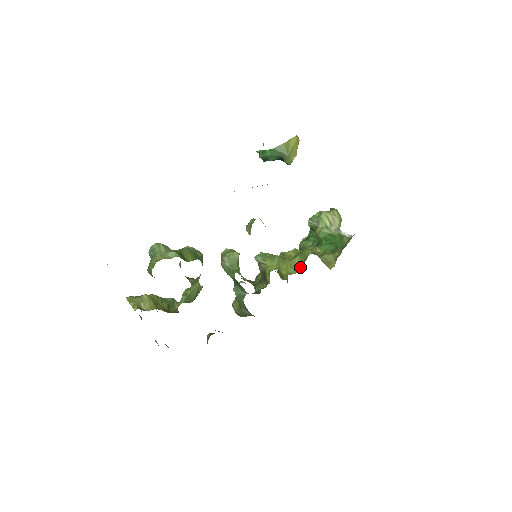
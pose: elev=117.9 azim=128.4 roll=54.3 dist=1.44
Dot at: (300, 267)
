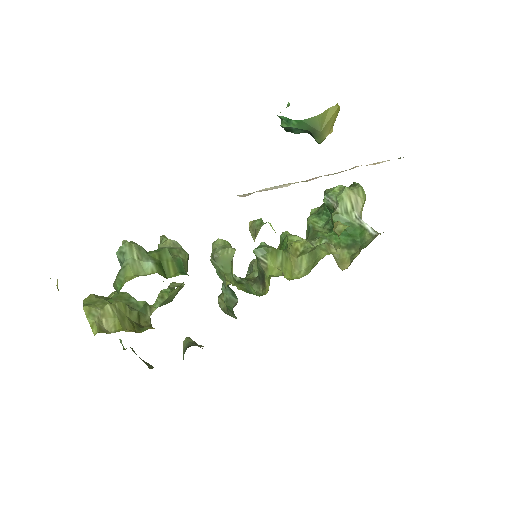
Dot at: (307, 270)
